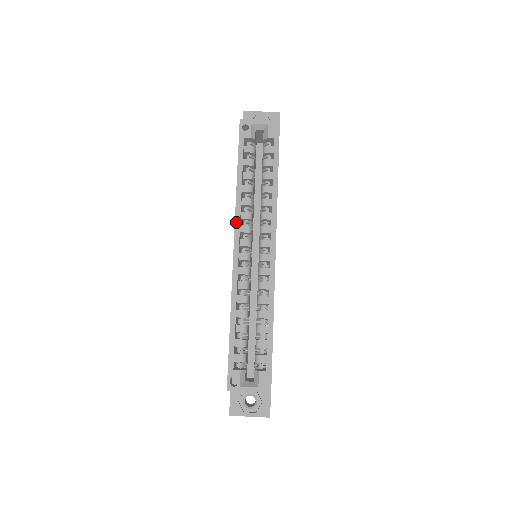
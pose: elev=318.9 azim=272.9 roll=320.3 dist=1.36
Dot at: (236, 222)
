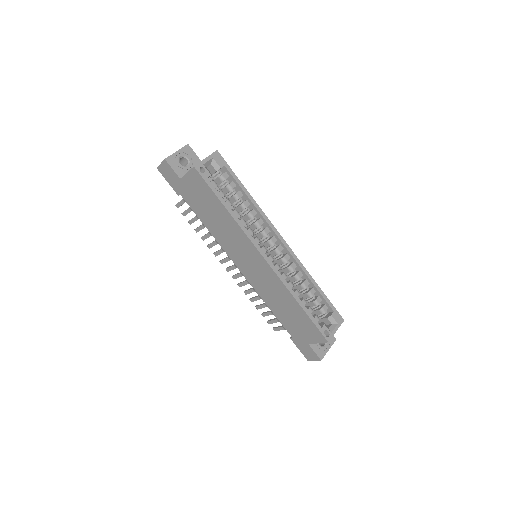
Dot at: (251, 240)
